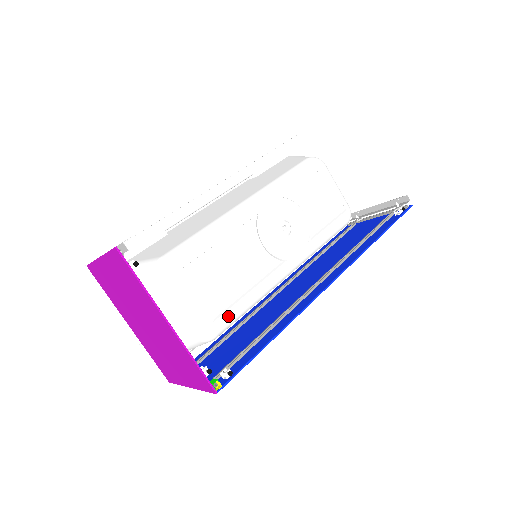
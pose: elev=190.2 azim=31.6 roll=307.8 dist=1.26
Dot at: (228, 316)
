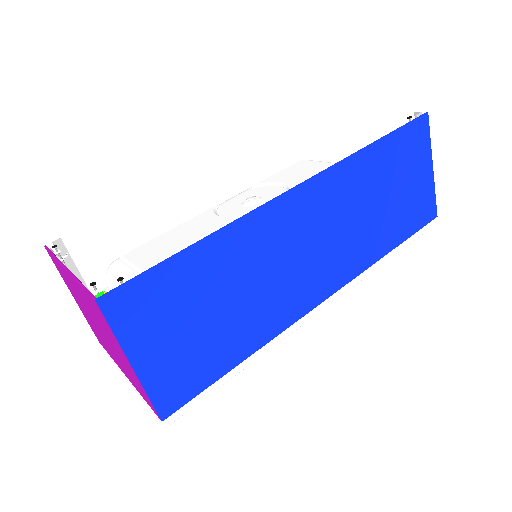
Dot at: occluded
